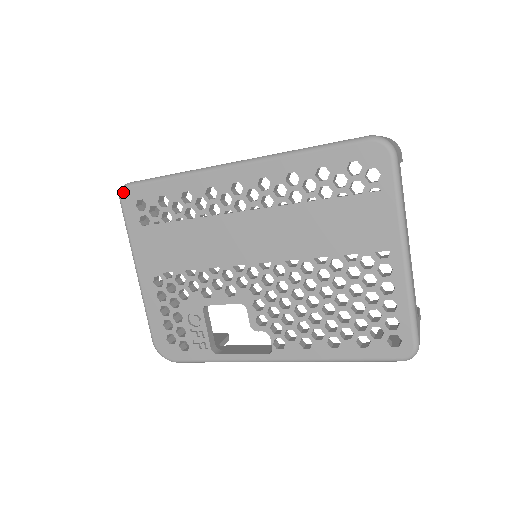
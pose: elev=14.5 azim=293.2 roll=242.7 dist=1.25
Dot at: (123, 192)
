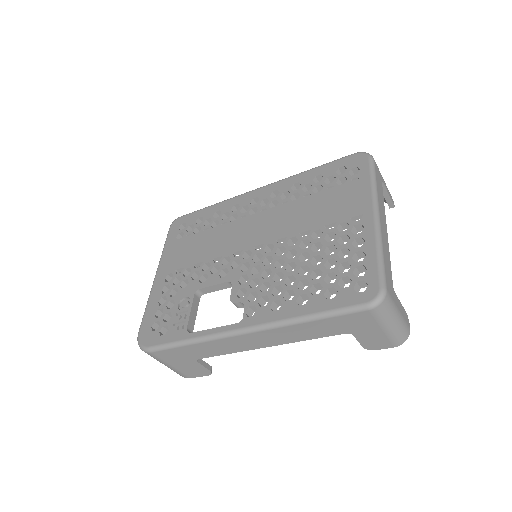
Dot at: (175, 221)
